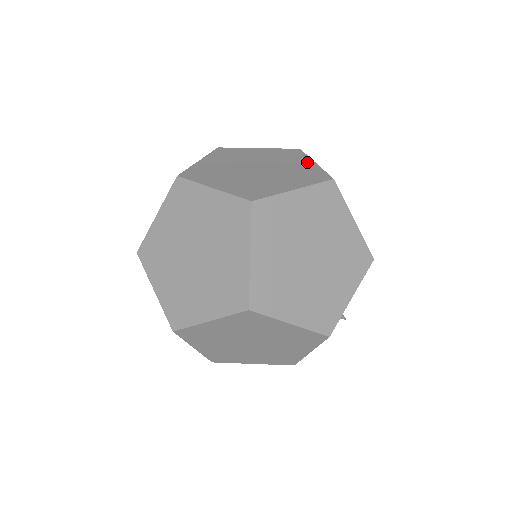
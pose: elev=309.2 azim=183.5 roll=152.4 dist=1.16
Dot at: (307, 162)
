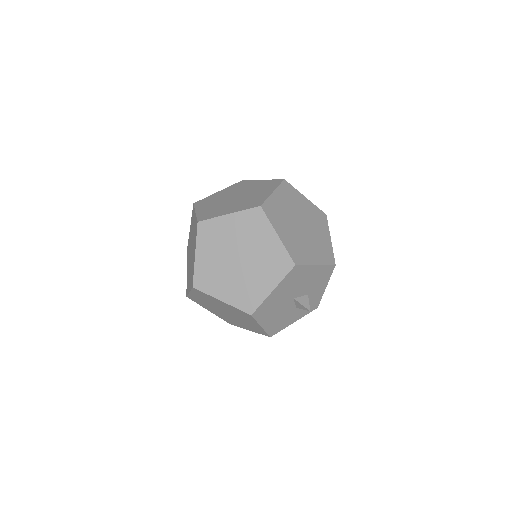
Dot at: (269, 191)
